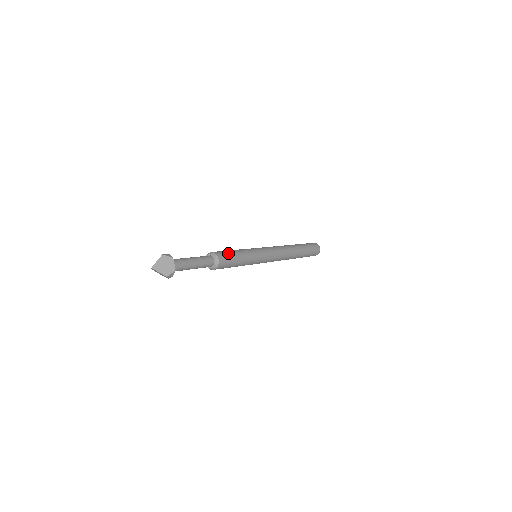
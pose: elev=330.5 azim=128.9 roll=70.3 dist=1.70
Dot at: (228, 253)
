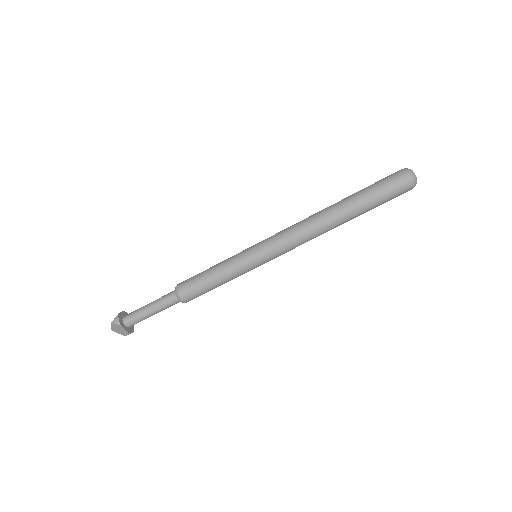
Dot at: (196, 285)
